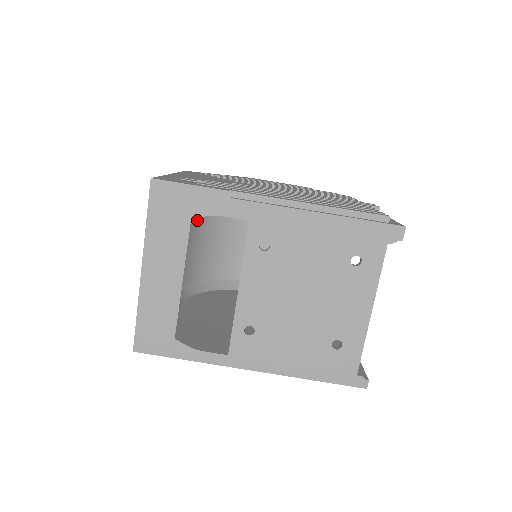
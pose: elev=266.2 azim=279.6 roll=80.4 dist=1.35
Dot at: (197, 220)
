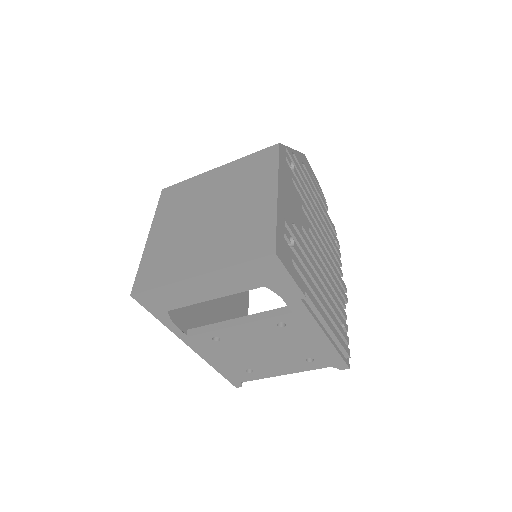
Dot at: occluded
